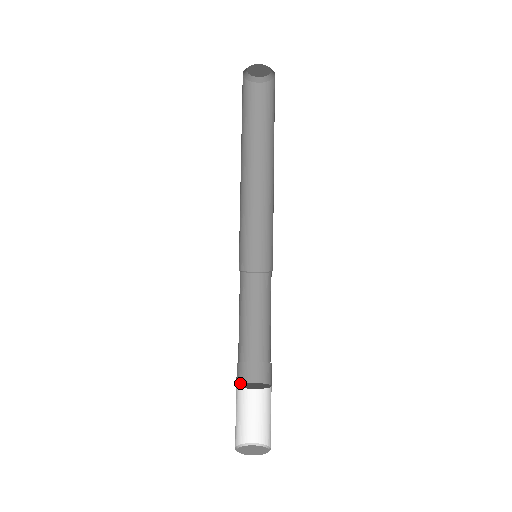
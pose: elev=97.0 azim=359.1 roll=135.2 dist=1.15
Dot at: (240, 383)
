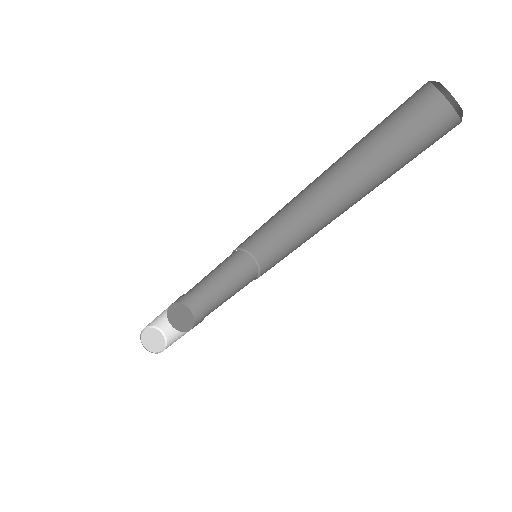
Dot at: (171, 304)
